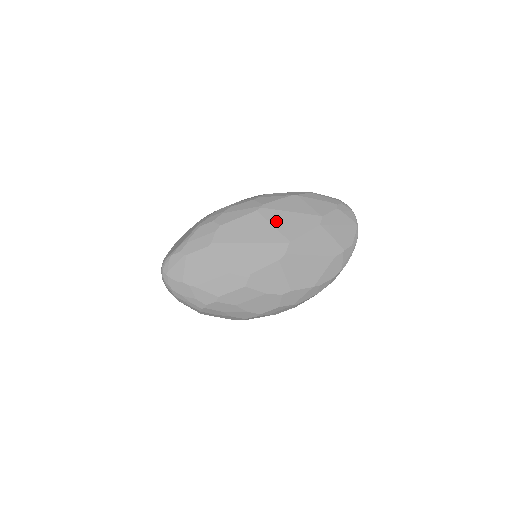
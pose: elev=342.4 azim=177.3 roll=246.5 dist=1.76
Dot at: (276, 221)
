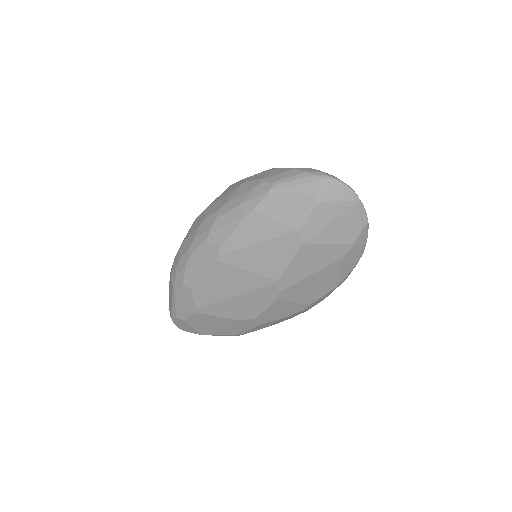
Dot at: (246, 264)
